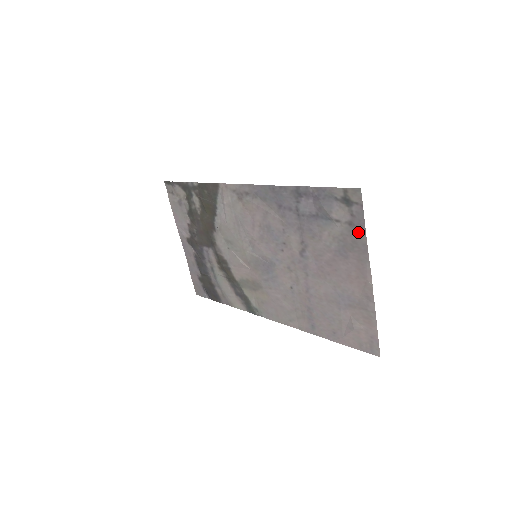
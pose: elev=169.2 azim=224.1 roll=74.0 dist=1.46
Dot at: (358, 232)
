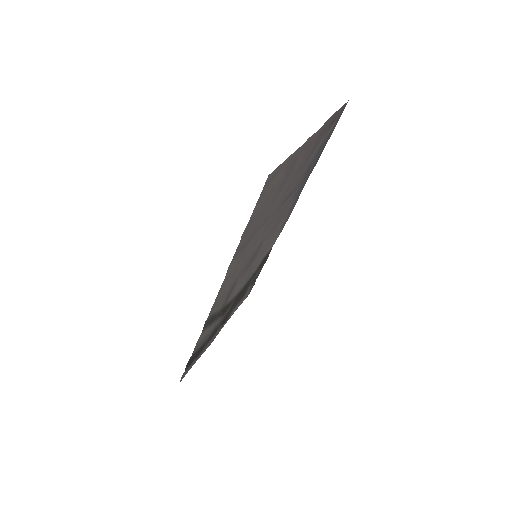
Dot at: (331, 121)
